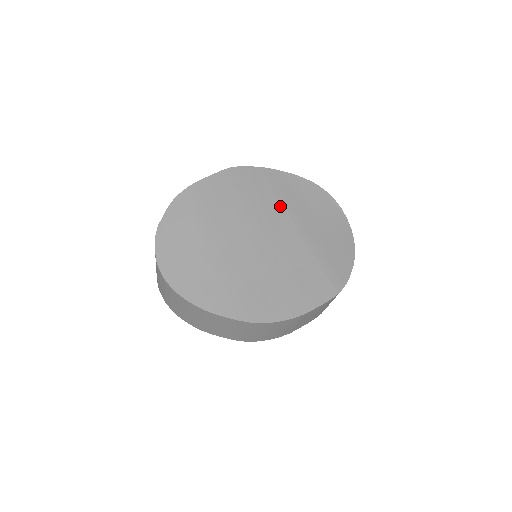
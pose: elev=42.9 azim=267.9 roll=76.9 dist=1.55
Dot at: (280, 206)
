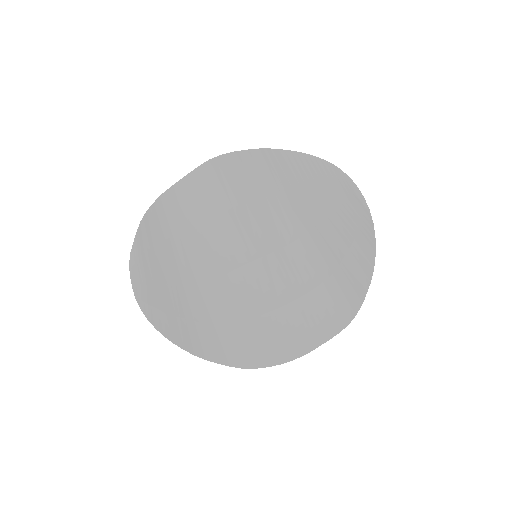
Dot at: (279, 209)
